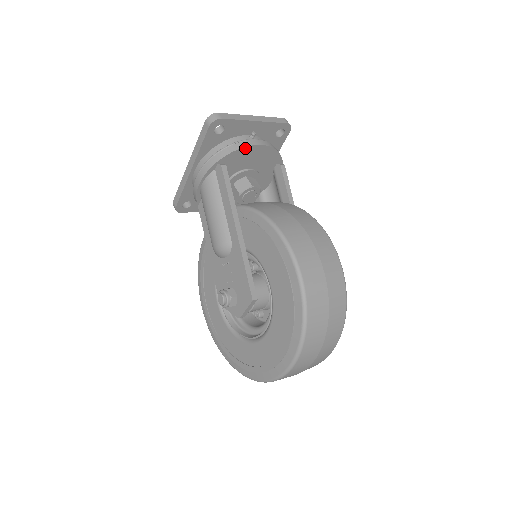
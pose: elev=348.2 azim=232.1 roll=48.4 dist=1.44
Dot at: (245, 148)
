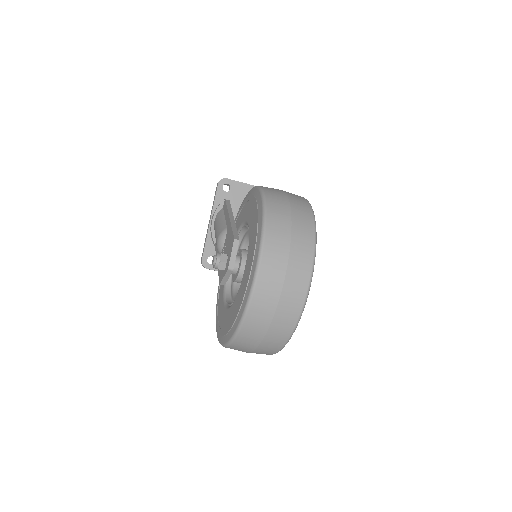
Dot at: (244, 193)
